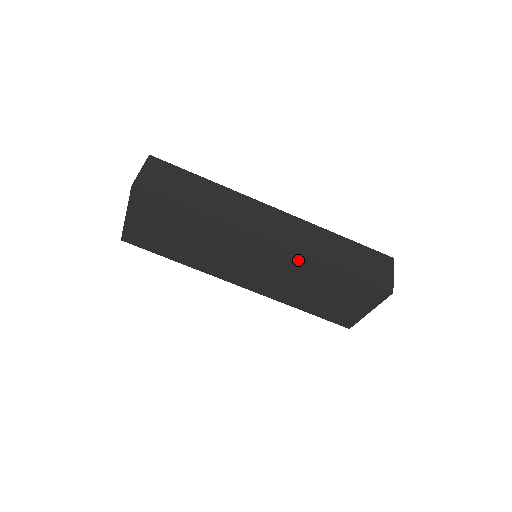
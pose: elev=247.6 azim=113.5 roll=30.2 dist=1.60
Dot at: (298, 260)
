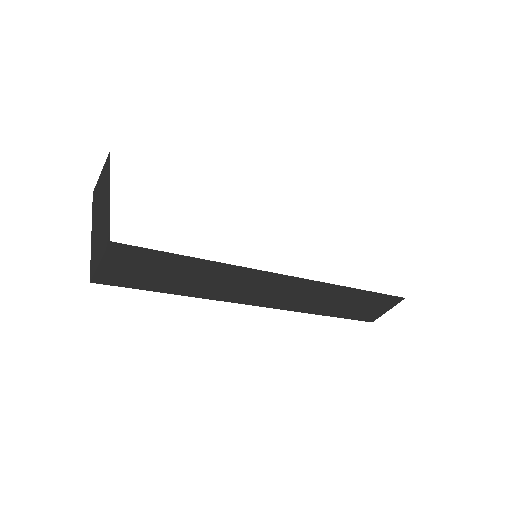
Dot at: occluded
